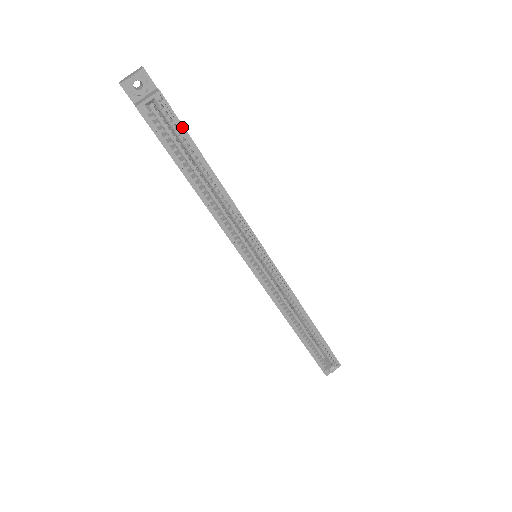
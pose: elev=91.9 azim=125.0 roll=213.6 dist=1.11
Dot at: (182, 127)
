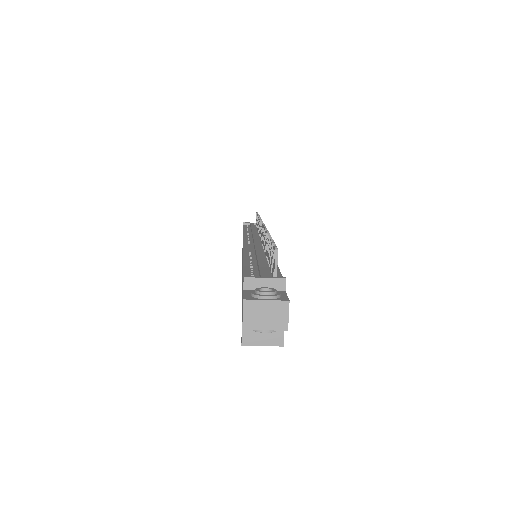
Dot at: occluded
